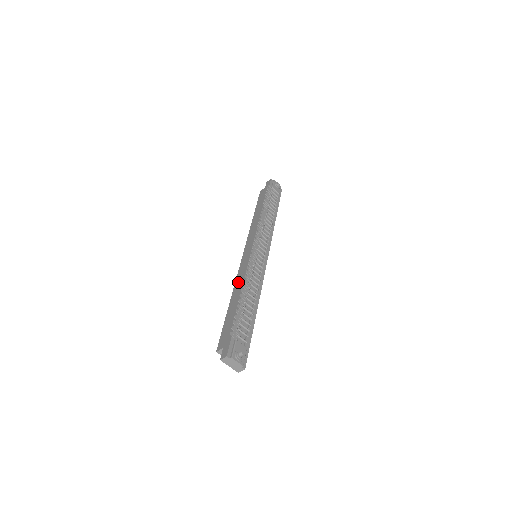
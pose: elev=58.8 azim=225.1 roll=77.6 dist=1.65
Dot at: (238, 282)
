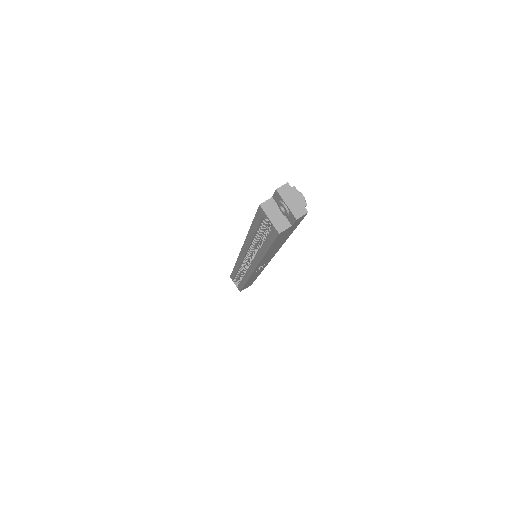
Dot at: occluded
